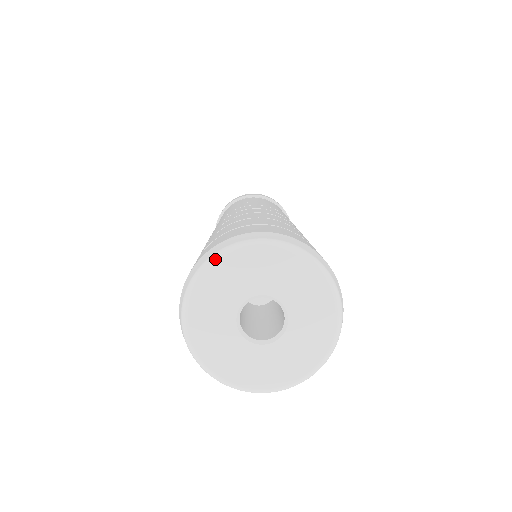
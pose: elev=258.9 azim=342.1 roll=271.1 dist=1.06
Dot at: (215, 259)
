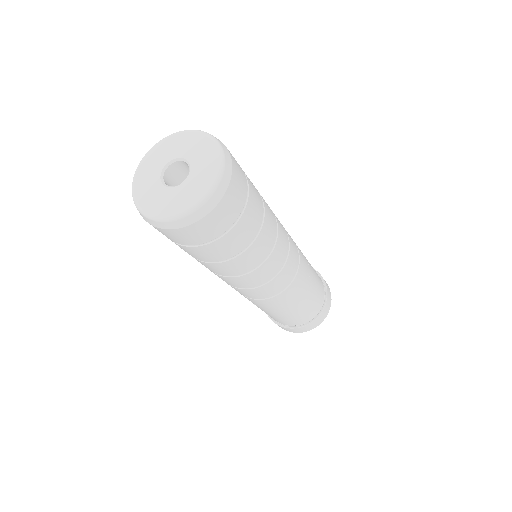
Dot at: (181, 131)
